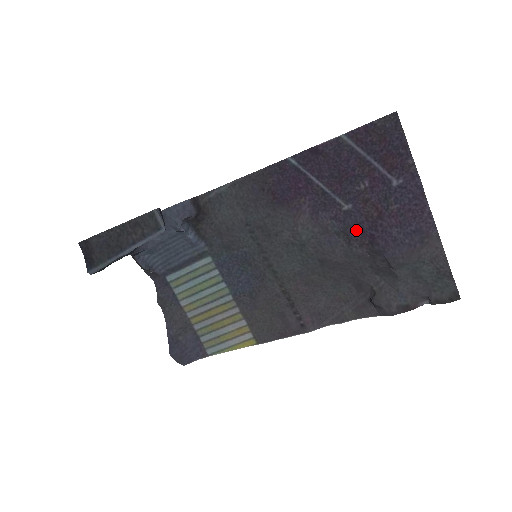
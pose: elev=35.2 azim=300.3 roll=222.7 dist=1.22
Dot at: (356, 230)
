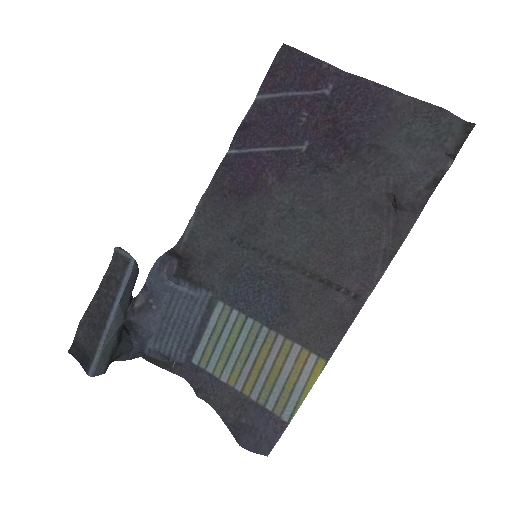
Dot at: (326, 153)
